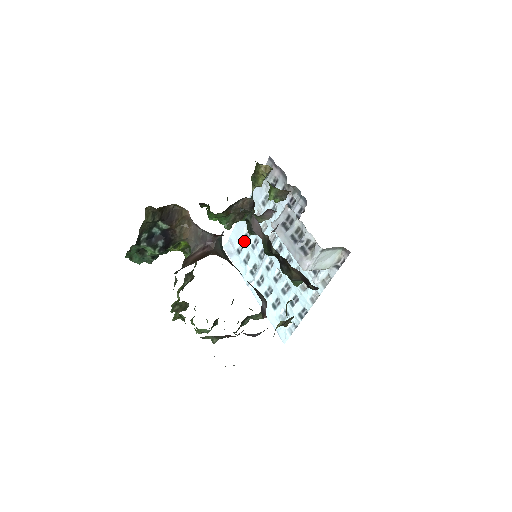
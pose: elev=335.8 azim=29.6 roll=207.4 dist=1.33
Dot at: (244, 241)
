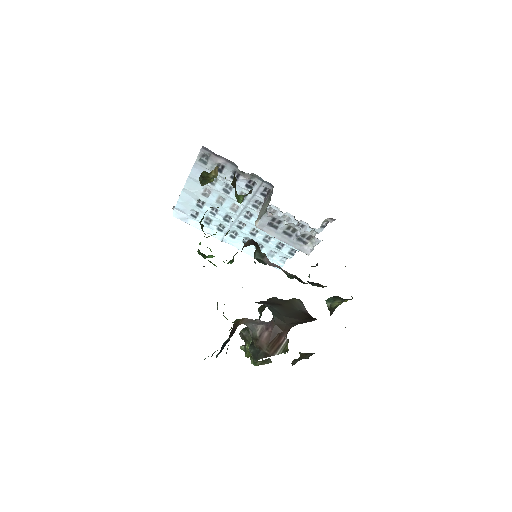
Dot at: (198, 210)
